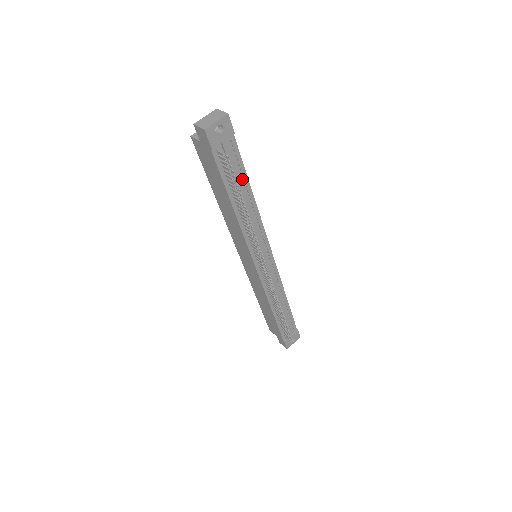
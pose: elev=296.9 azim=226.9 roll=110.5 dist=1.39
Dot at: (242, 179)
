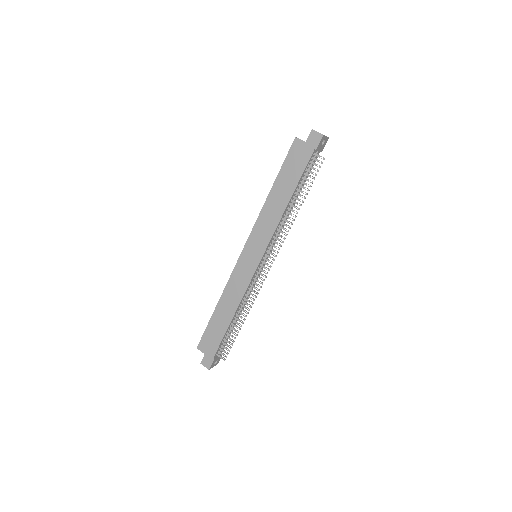
Dot at: (302, 185)
